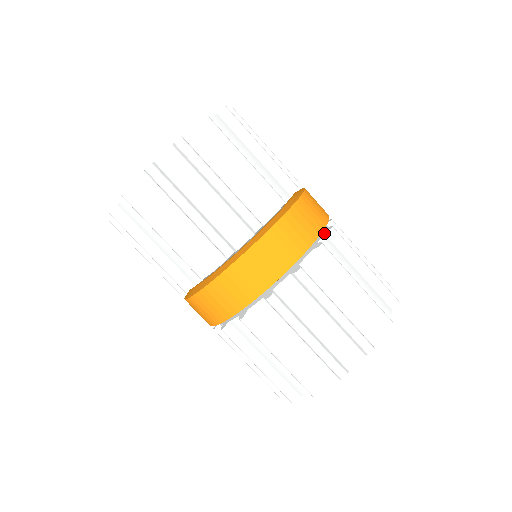
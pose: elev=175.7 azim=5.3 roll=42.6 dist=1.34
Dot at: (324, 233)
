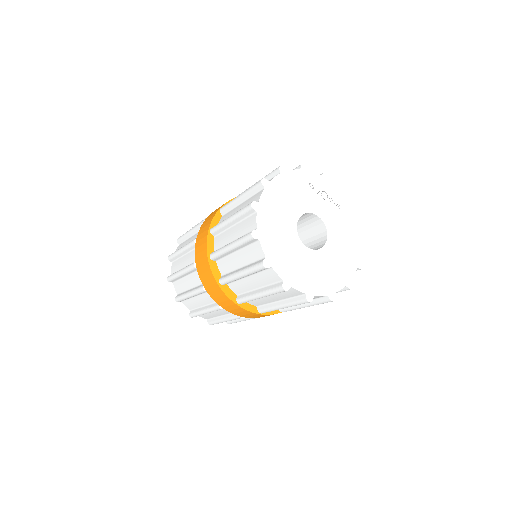
Dot at: occluded
